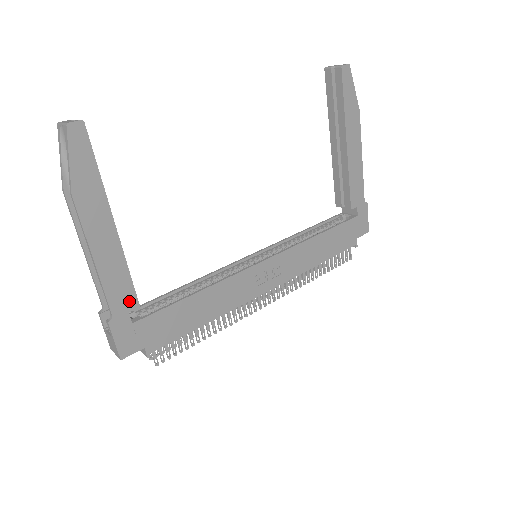
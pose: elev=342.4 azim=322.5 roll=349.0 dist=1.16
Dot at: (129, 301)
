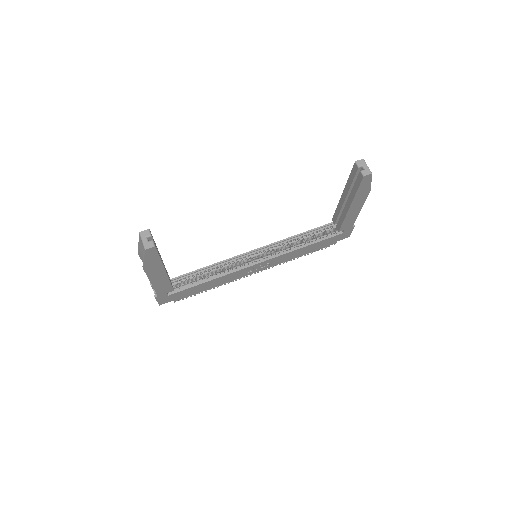
Dot at: (168, 290)
